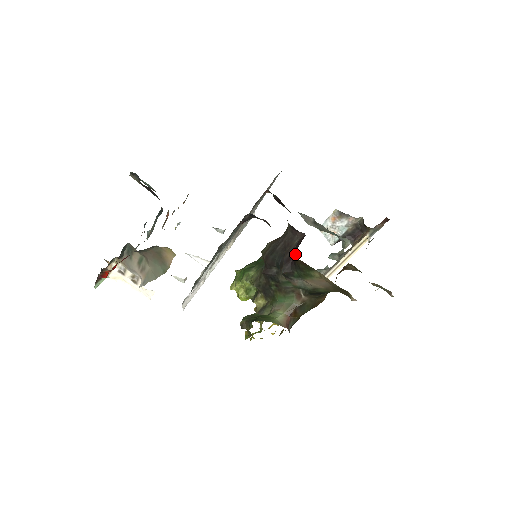
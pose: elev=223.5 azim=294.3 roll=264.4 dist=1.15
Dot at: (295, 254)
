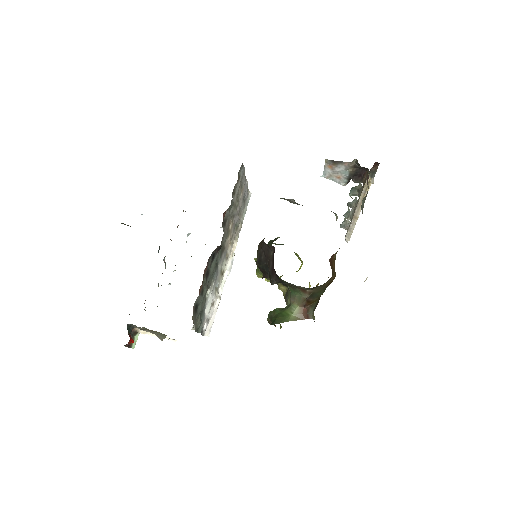
Dot at: occluded
